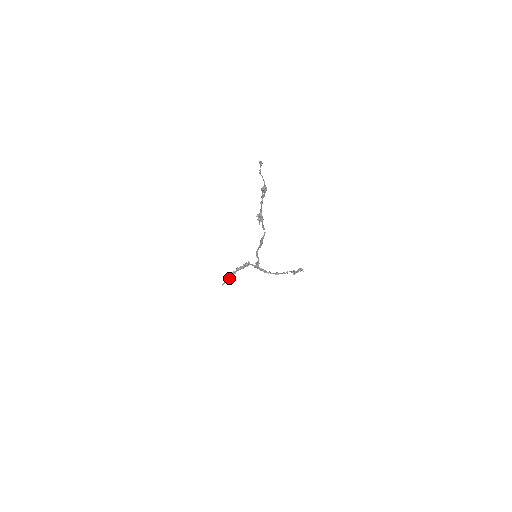
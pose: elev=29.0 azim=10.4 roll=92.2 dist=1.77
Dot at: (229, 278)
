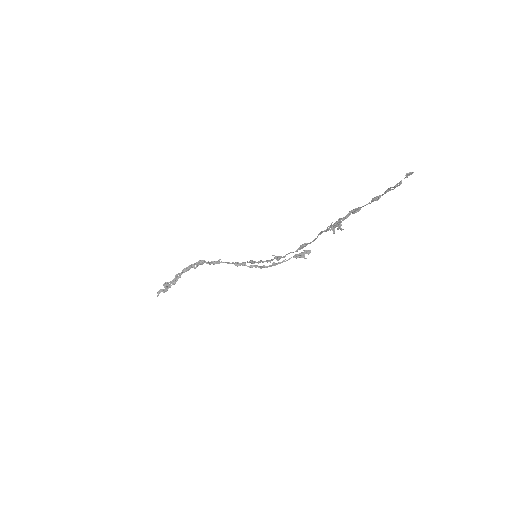
Dot at: (170, 285)
